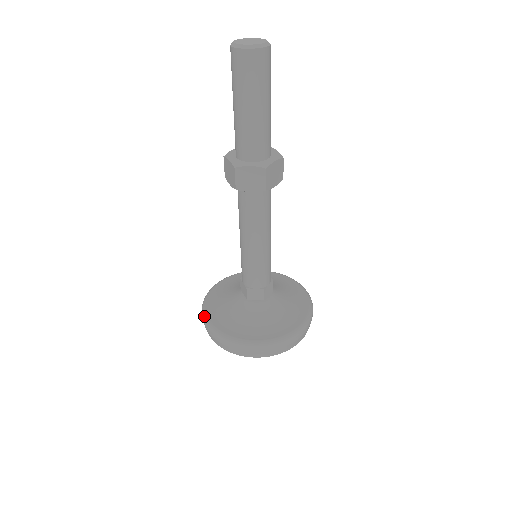
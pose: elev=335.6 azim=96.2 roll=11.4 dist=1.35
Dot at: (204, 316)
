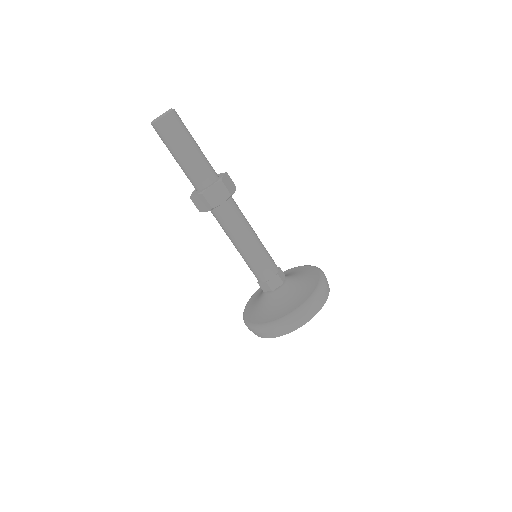
Dot at: (245, 307)
